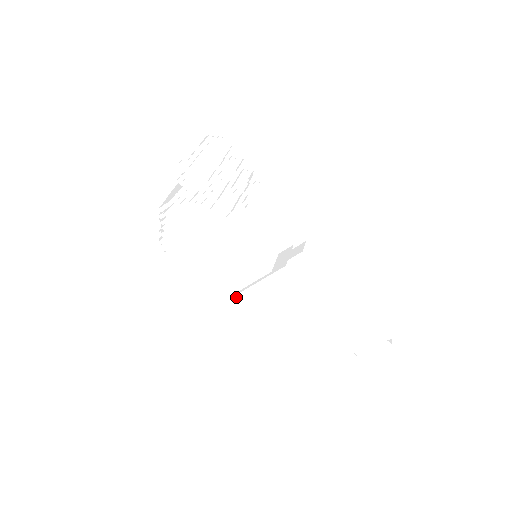
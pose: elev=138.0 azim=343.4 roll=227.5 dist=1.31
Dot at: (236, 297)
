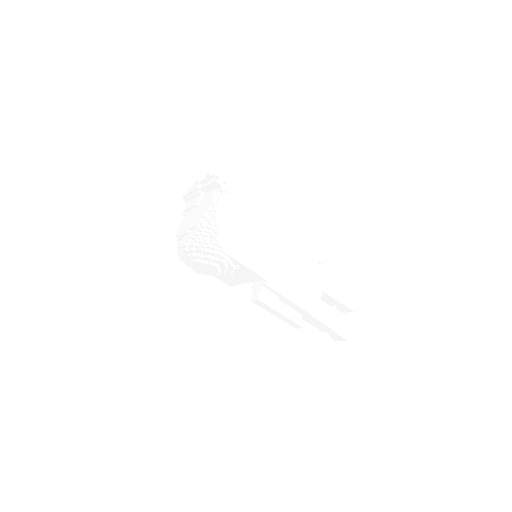
Dot at: (262, 299)
